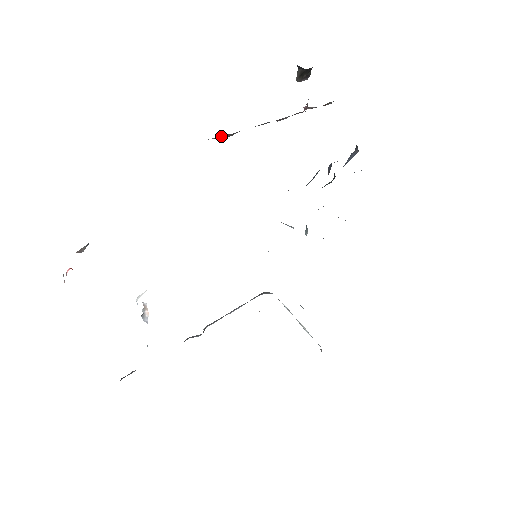
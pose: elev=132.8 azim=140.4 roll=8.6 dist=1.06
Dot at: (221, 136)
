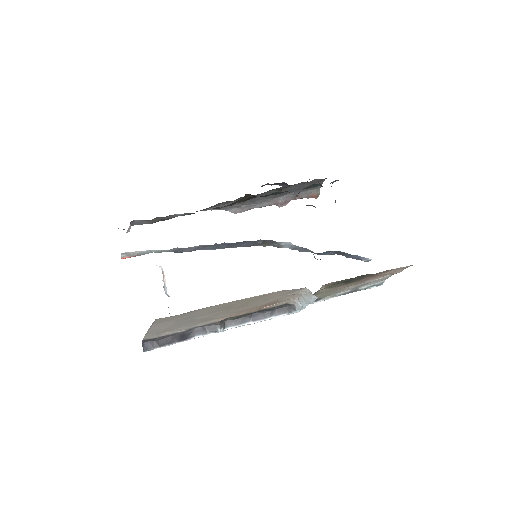
Dot at: (233, 209)
